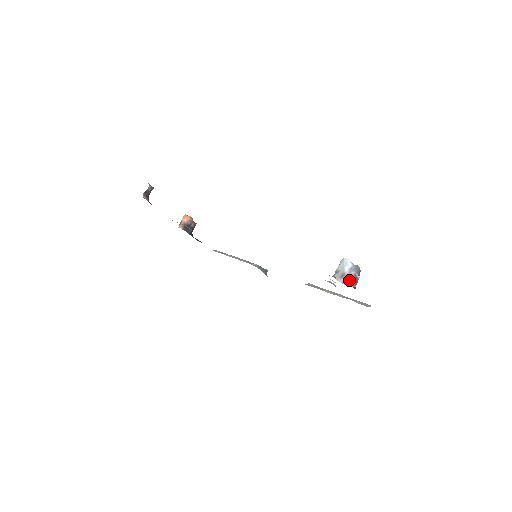
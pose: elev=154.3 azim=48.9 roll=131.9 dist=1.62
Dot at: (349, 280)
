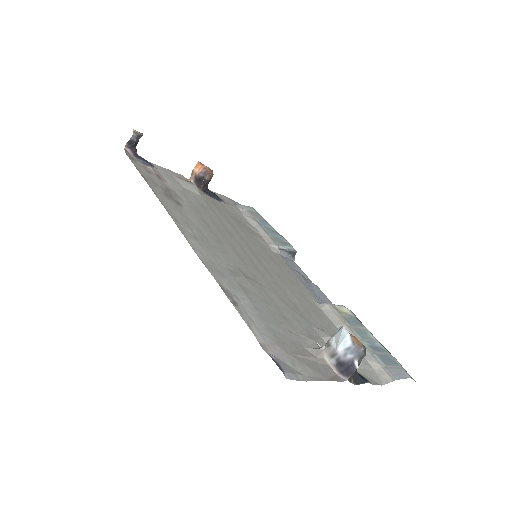
Dot at: (342, 364)
